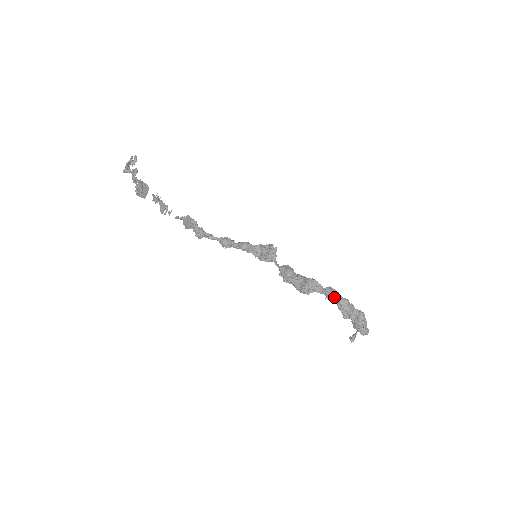
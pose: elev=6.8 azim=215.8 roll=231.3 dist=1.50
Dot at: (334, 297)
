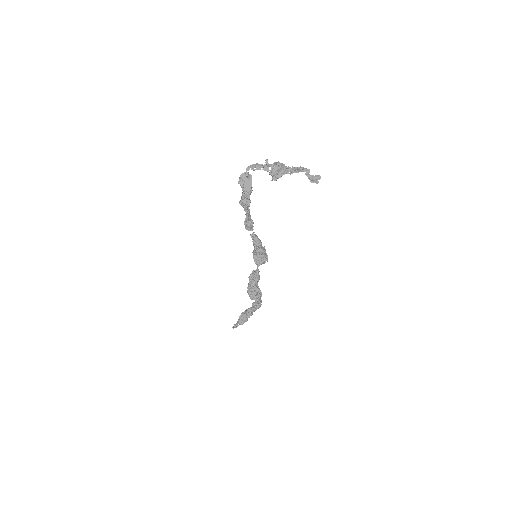
Dot at: occluded
